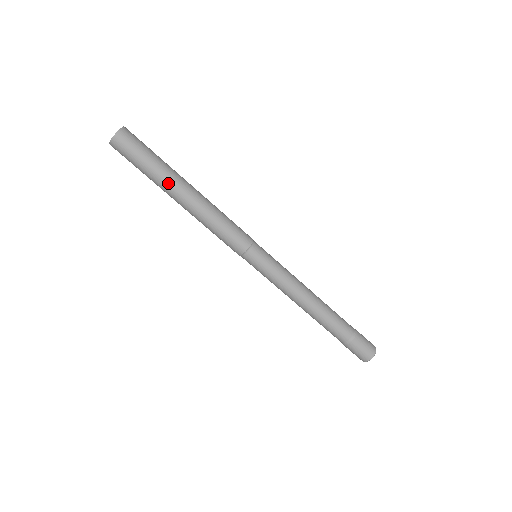
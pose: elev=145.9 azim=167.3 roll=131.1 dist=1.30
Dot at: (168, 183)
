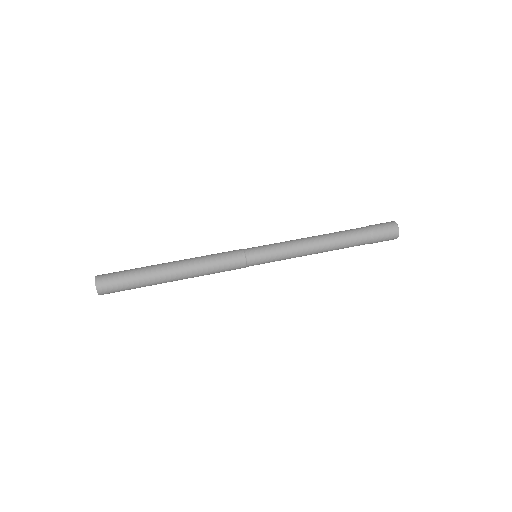
Dot at: (155, 270)
